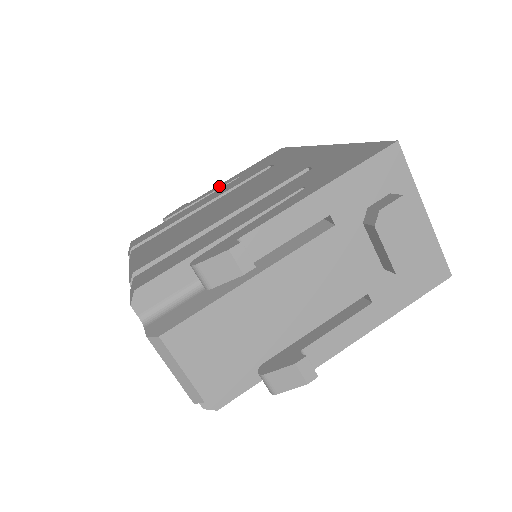
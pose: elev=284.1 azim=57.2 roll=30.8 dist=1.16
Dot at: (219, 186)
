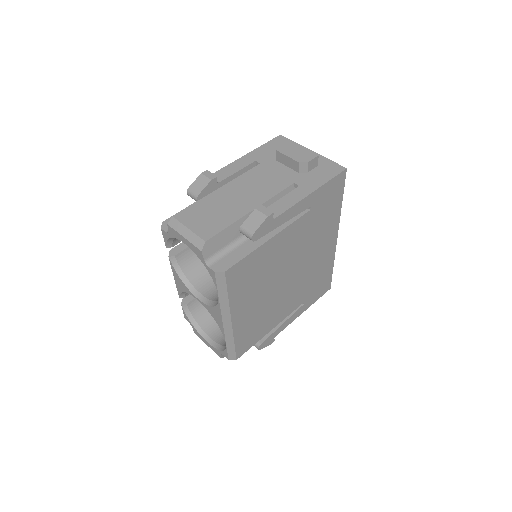
Dot at: occluded
